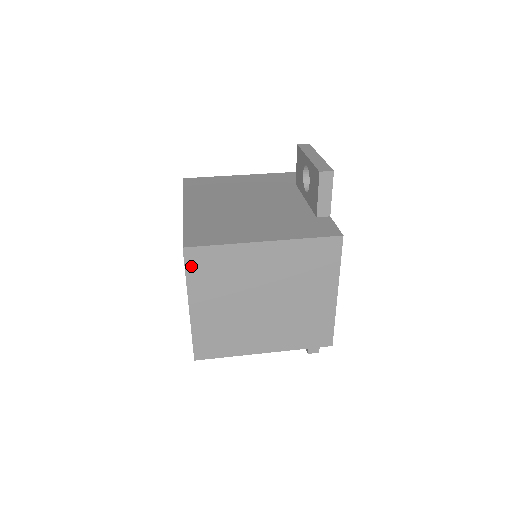
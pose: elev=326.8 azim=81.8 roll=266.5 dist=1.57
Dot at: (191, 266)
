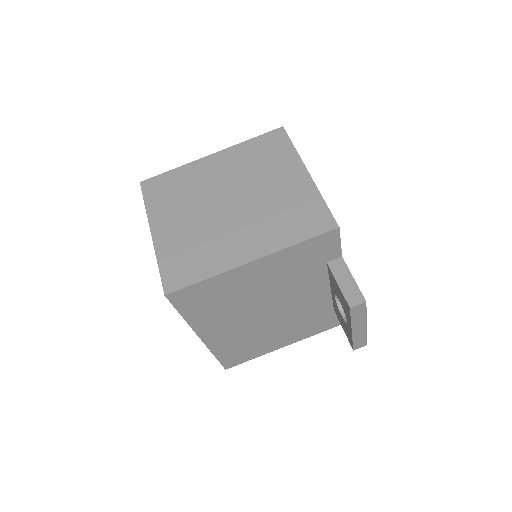
Dot at: occluded
